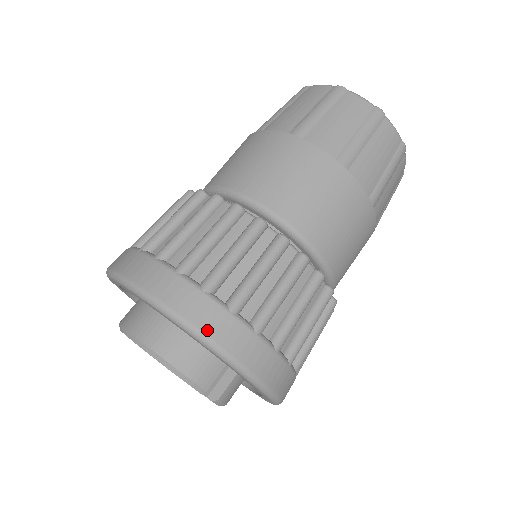
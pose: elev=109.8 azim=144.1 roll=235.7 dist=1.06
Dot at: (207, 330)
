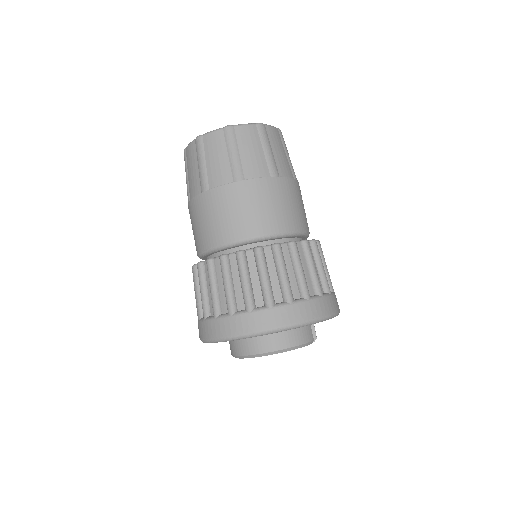
Dot at: (309, 317)
